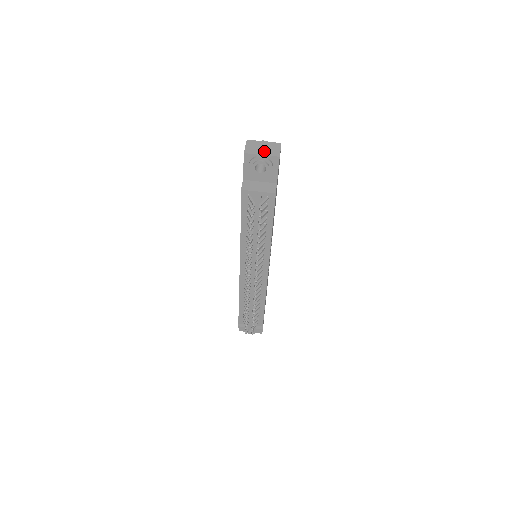
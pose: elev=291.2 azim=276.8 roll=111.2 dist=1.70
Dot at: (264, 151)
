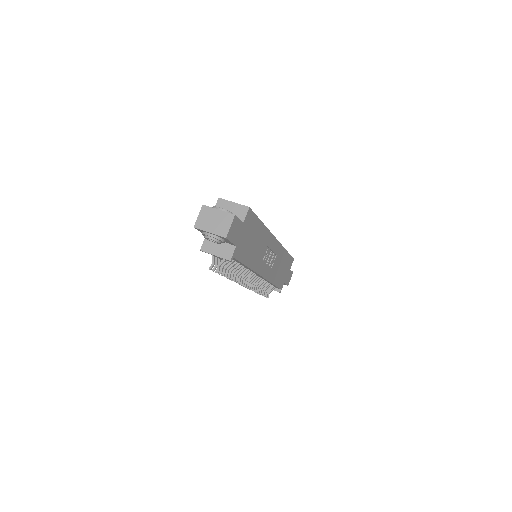
Dot at: (213, 227)
